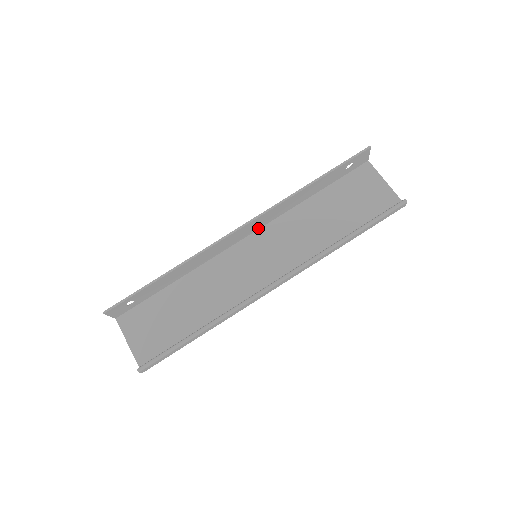
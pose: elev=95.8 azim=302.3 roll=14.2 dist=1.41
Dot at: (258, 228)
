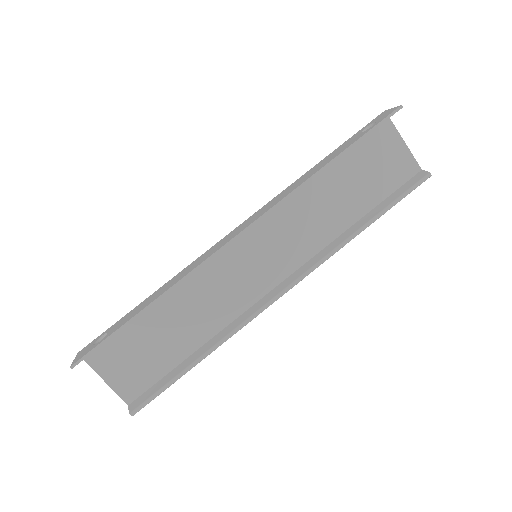
Dot at: occluded
